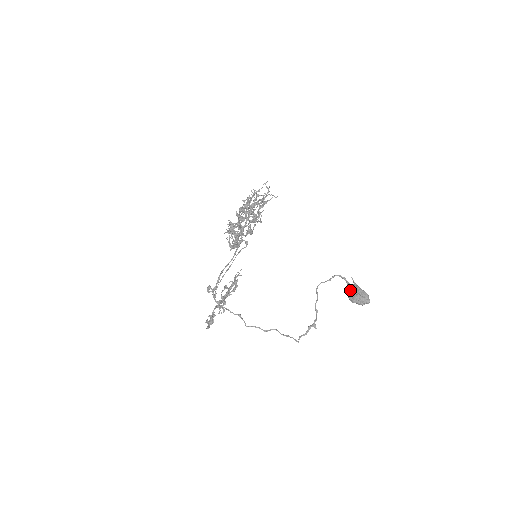
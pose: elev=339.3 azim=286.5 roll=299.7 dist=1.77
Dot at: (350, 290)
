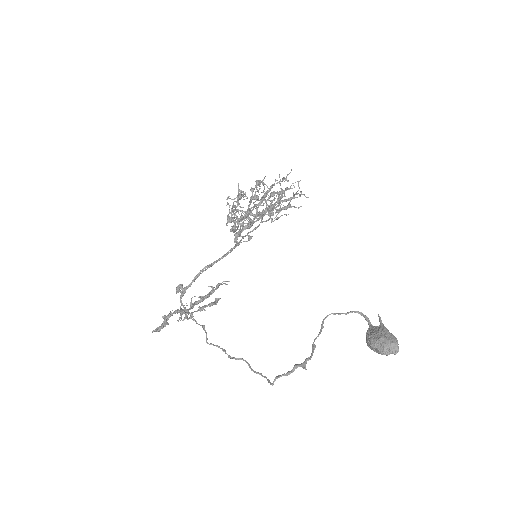
Dot at: (372, 331)
